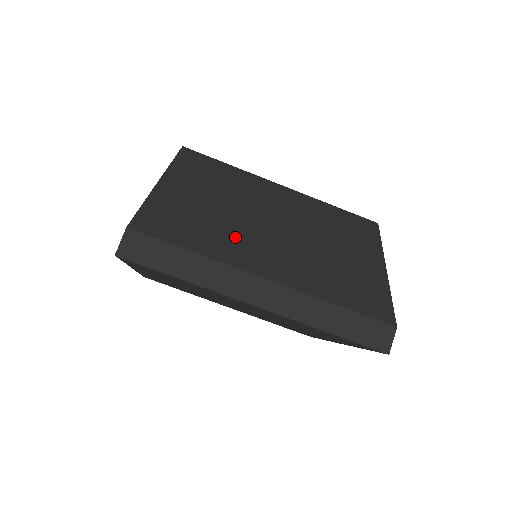
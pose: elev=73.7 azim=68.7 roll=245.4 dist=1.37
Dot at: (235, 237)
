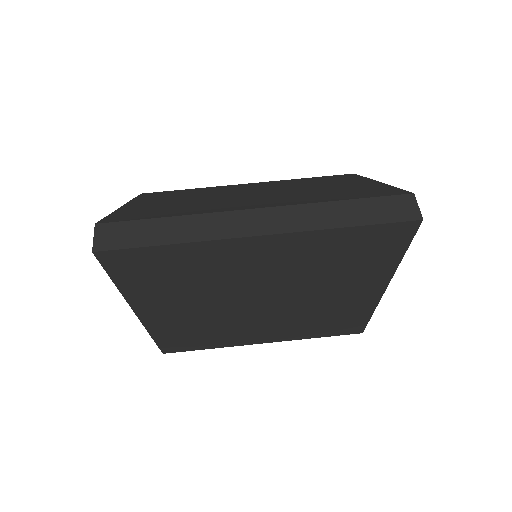
Dot at: (212, 204)
